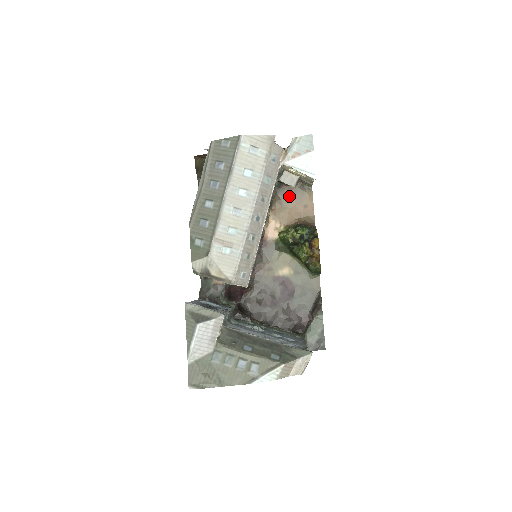
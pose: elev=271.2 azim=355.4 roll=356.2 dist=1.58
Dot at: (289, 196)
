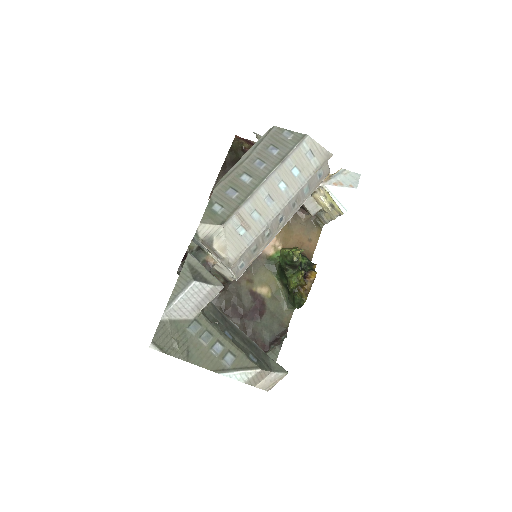
Dot at: (300, 223)
